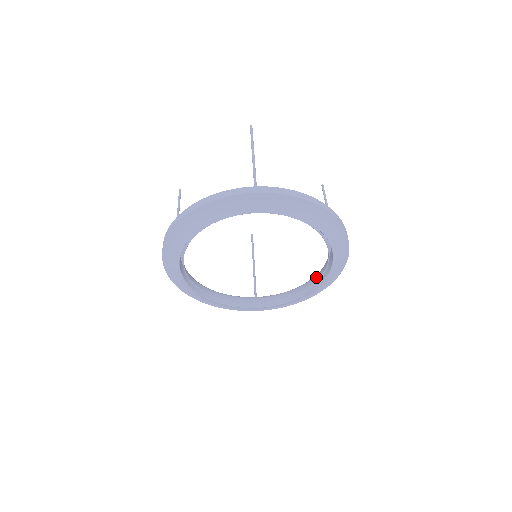
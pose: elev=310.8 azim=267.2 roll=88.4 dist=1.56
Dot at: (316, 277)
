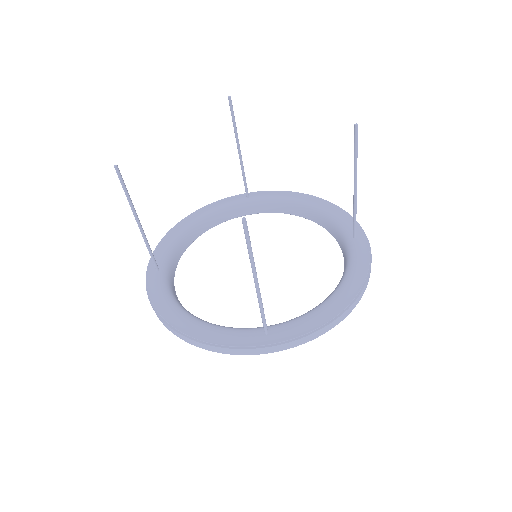
Dot at: (324, 224)
